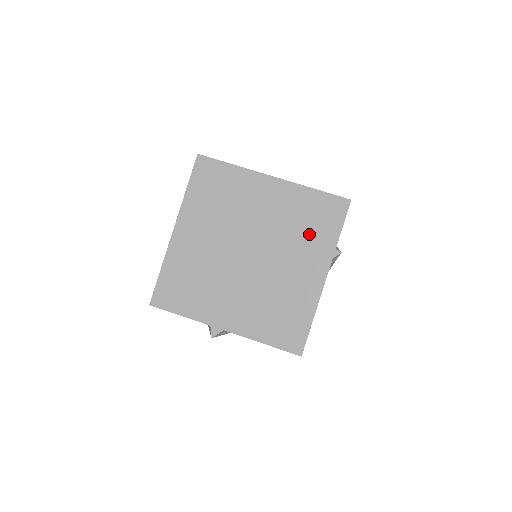
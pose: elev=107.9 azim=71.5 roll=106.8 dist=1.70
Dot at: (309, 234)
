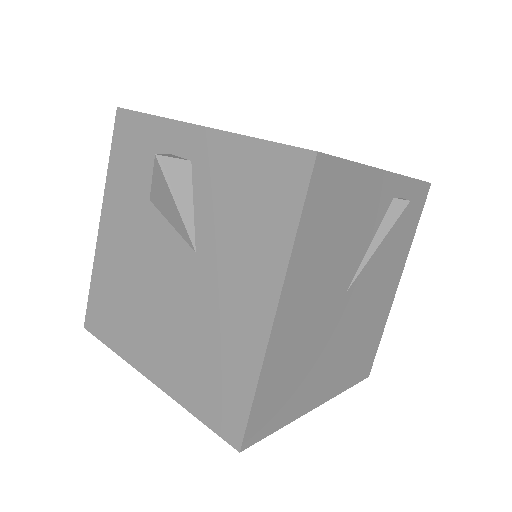
Dot at: occluded
